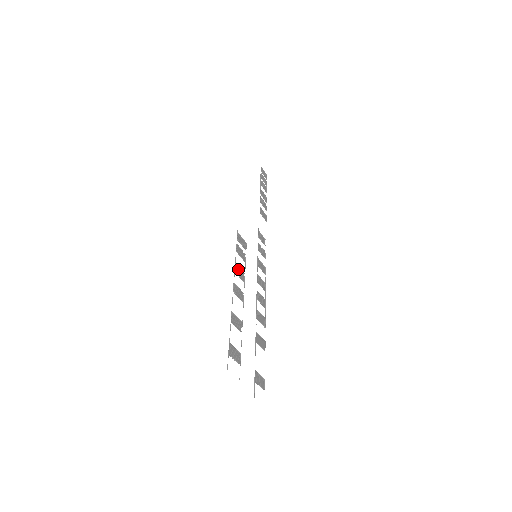
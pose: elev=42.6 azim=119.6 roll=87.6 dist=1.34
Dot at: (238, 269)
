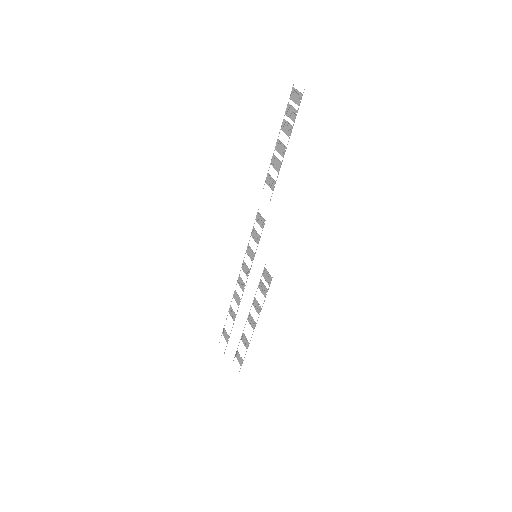
Dot at: (258, 306)
